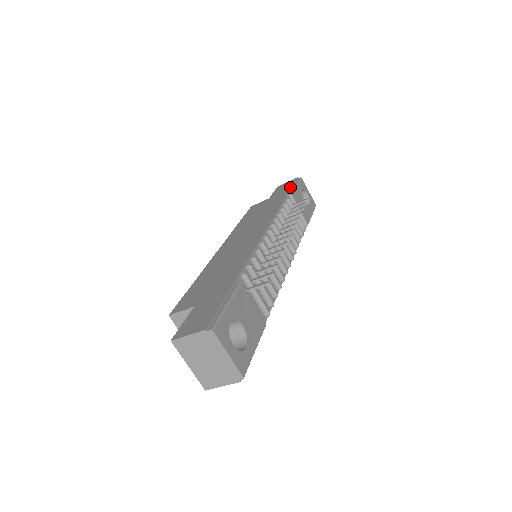
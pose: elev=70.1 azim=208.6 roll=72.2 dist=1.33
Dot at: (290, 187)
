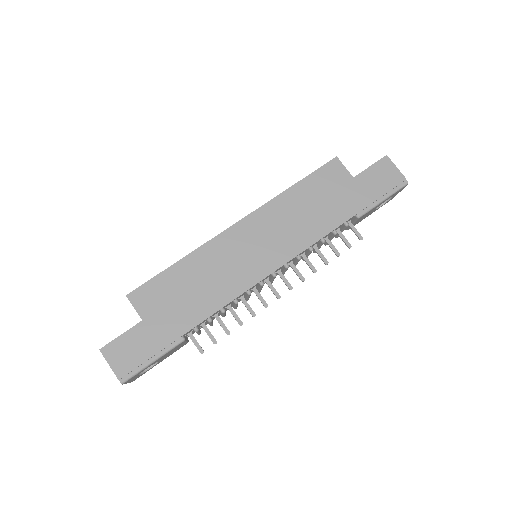
Dot at: (377, 197)
